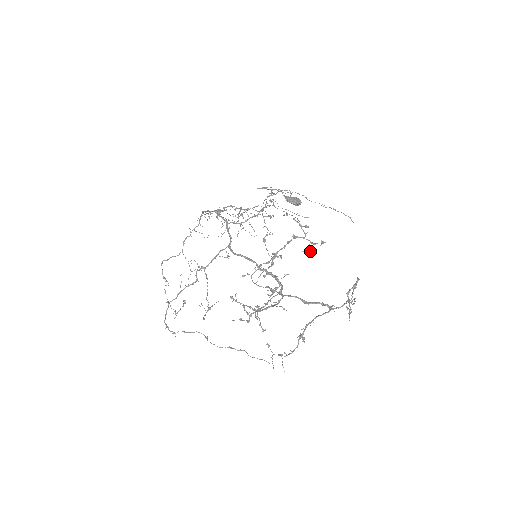
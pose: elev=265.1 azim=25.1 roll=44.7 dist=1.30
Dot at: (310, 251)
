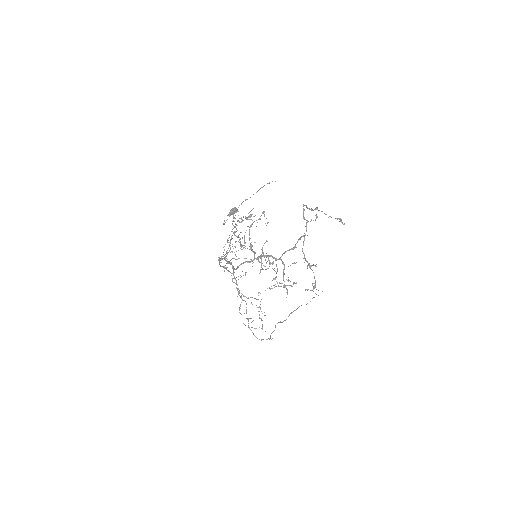
Dot at: occluded
